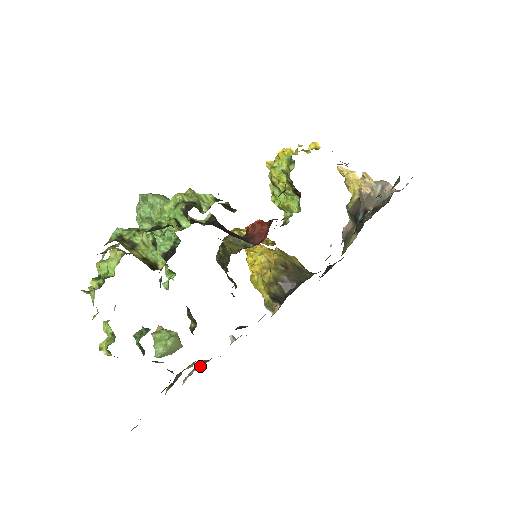
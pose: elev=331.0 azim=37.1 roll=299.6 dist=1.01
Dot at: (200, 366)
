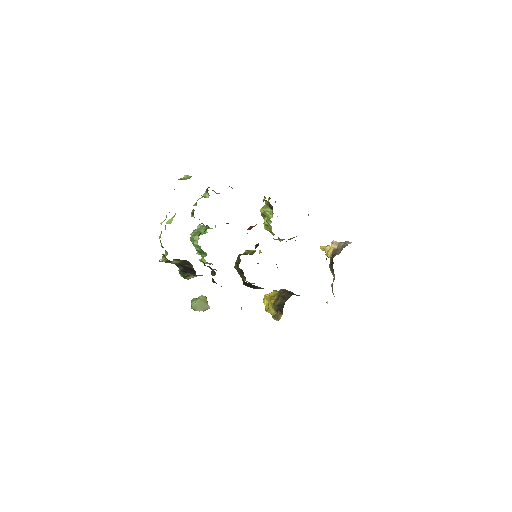
Dot at: occluded
